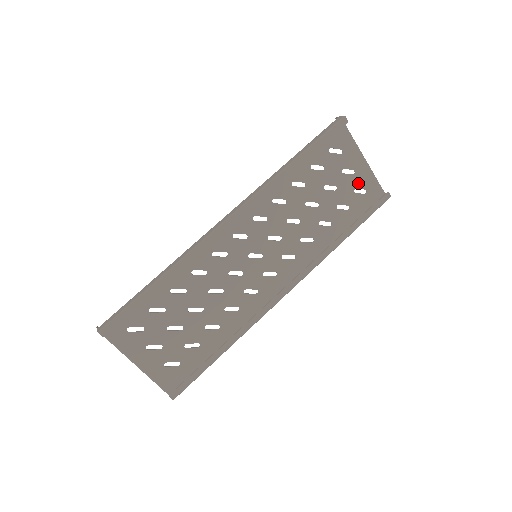
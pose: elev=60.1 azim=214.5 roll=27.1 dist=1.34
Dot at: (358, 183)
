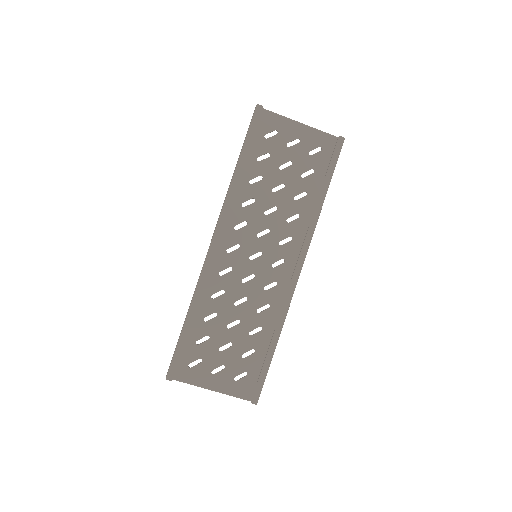
Dot at: (308, 146)
